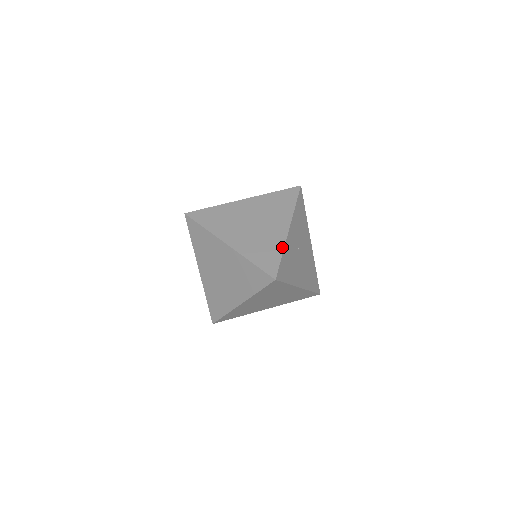
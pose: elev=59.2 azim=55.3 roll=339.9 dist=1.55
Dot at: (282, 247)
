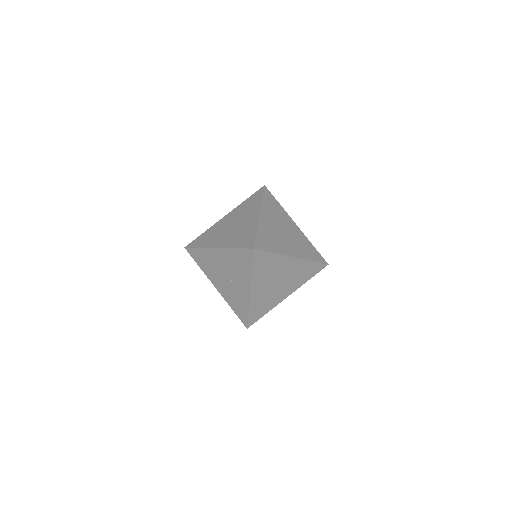
Dot at: occluded
